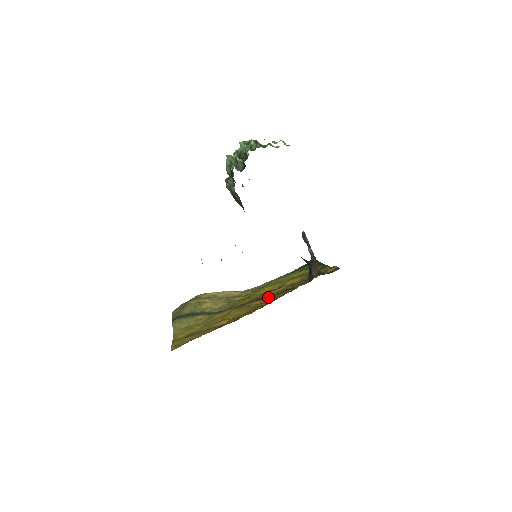
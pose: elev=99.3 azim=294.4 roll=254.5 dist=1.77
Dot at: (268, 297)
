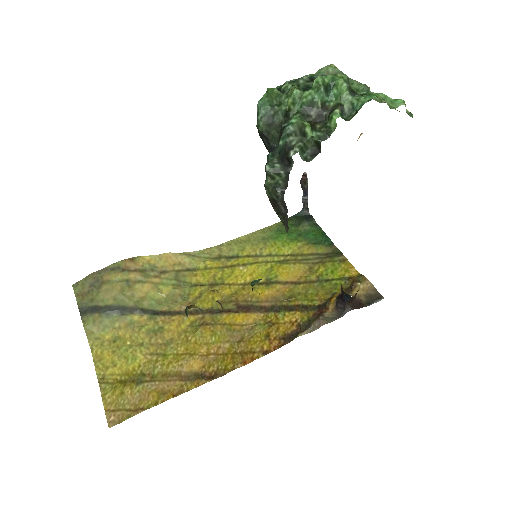
Dot at: (258, 310)
